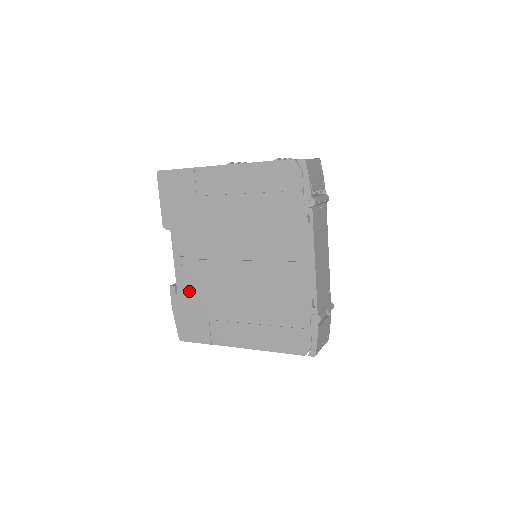
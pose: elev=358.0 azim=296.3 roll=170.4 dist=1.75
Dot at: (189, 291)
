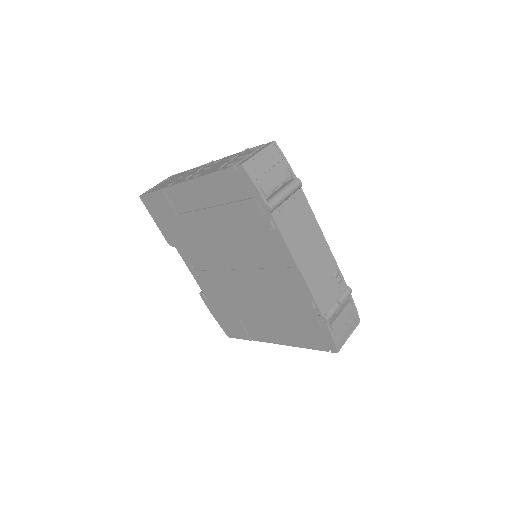
Dot at: (214, 297)
